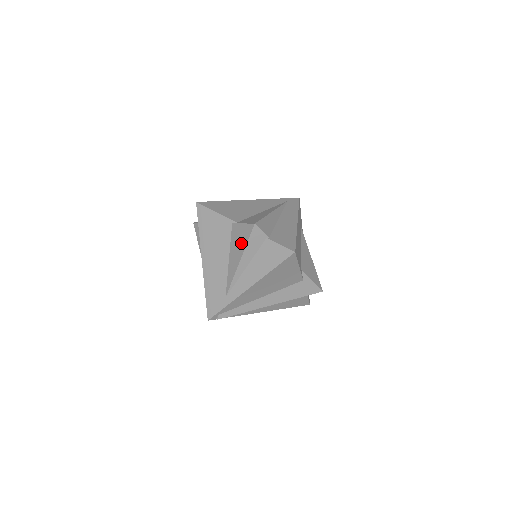
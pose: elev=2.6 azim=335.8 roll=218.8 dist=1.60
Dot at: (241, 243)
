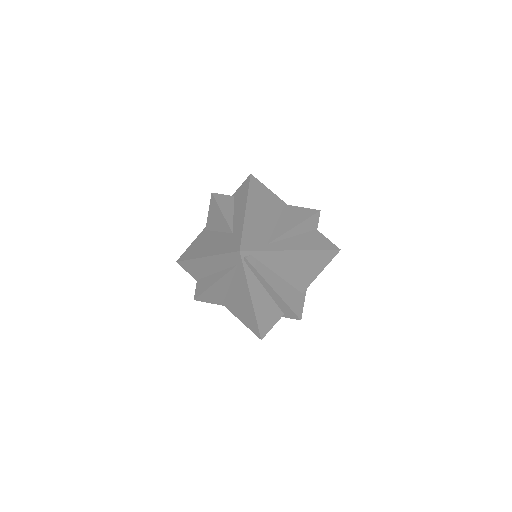
Dot at: (300, 216)
